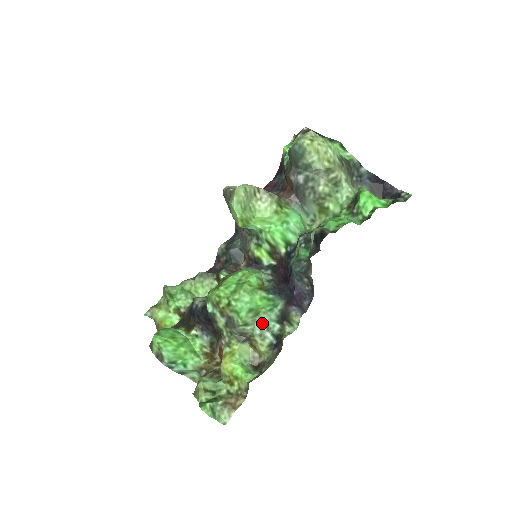
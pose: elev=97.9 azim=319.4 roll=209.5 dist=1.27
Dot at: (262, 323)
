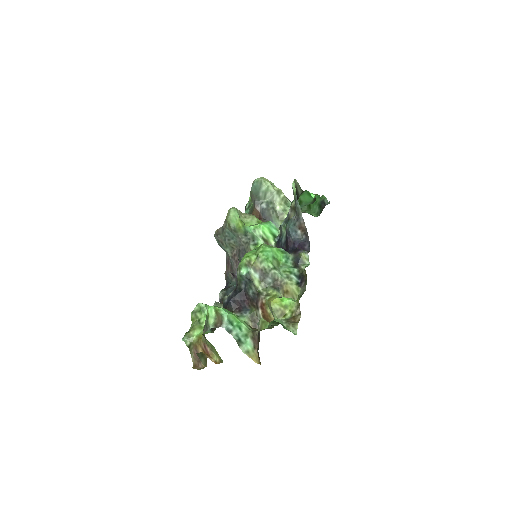
Dot at: (285, 270)
